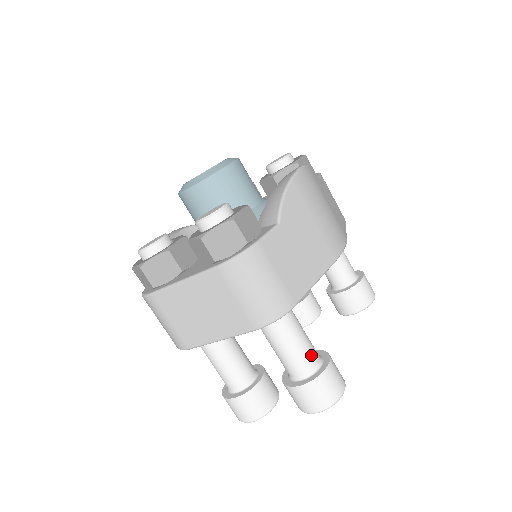
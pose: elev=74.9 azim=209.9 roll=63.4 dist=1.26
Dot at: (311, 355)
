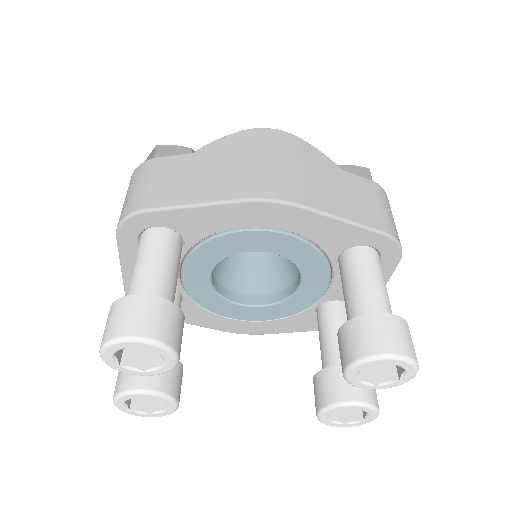
Dot at: (144, 284)
